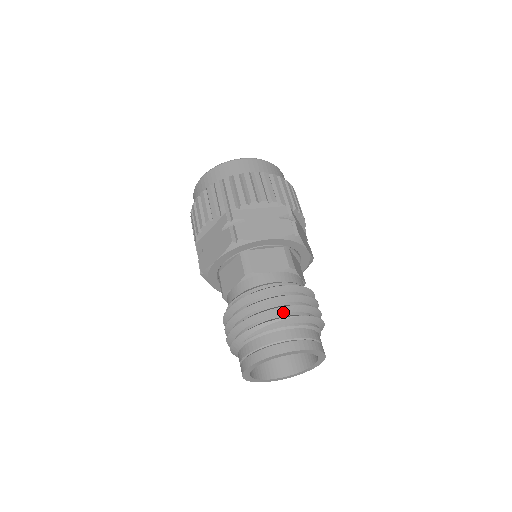
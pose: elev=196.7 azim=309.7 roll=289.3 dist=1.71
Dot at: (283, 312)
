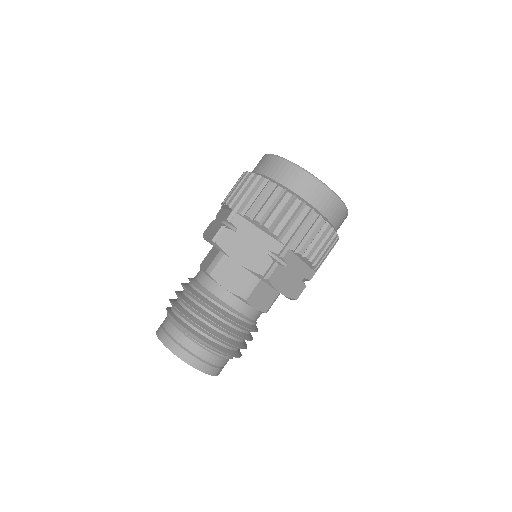
Dot at: (231, 346)
